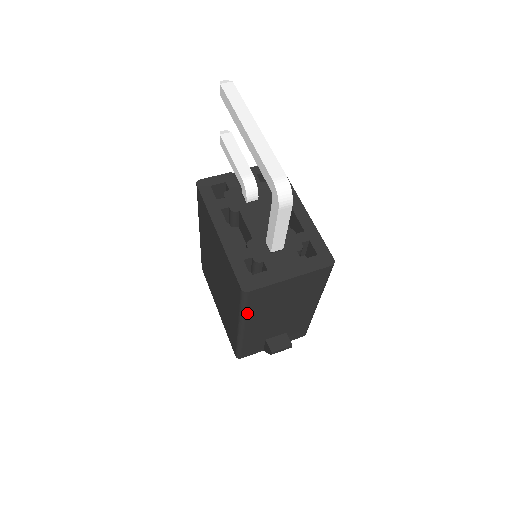
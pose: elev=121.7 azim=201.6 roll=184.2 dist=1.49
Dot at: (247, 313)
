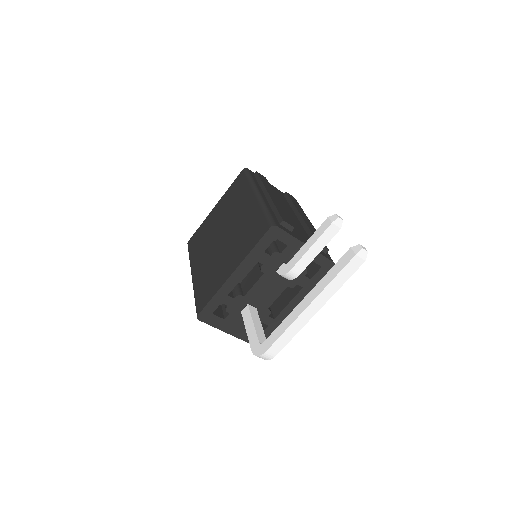
Dot at: occluded
